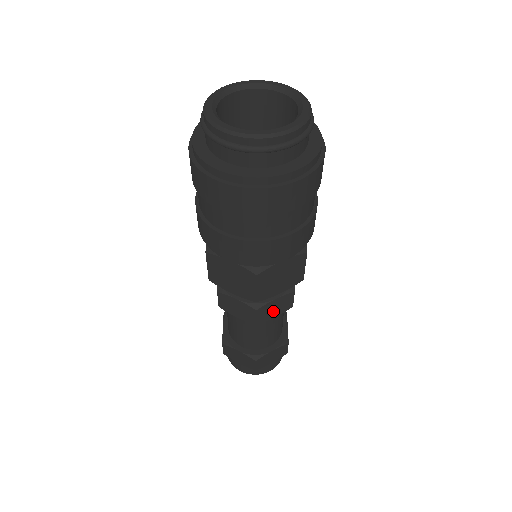
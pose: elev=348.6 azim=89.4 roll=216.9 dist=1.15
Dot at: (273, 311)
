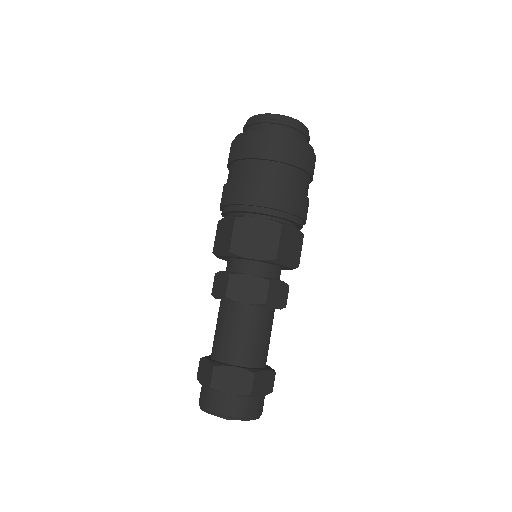
Dot at: (245, 292)
